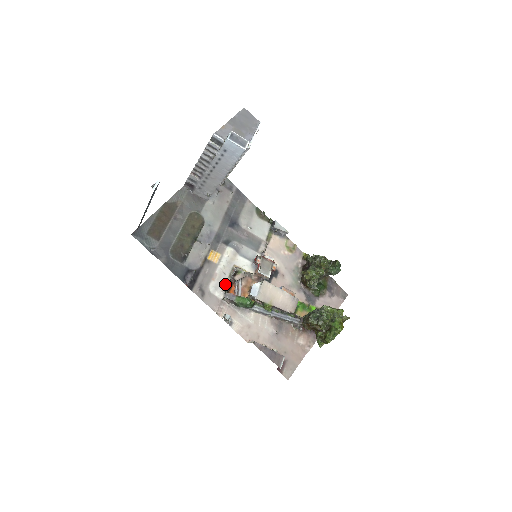
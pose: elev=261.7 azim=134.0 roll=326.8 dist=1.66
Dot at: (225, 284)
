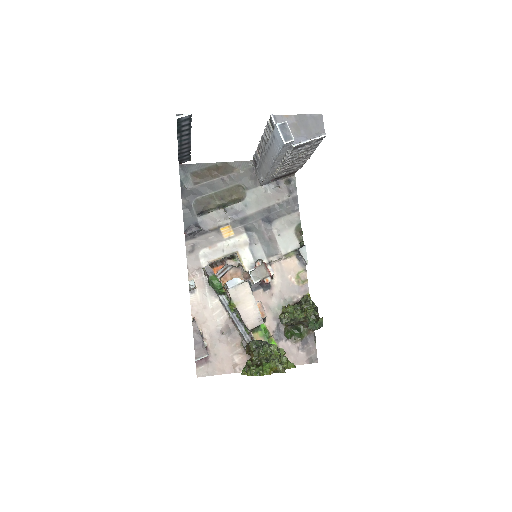
Dot at: (216, 259)
